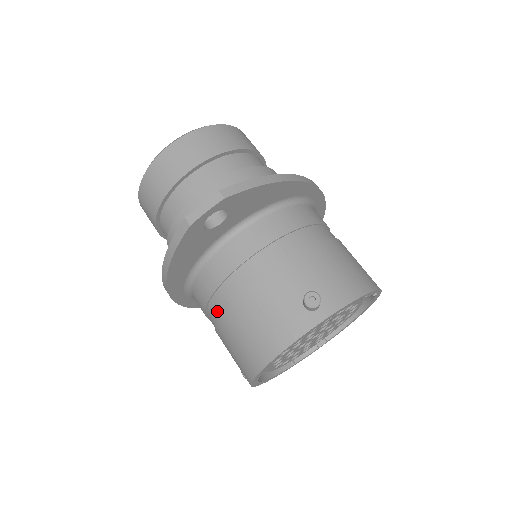
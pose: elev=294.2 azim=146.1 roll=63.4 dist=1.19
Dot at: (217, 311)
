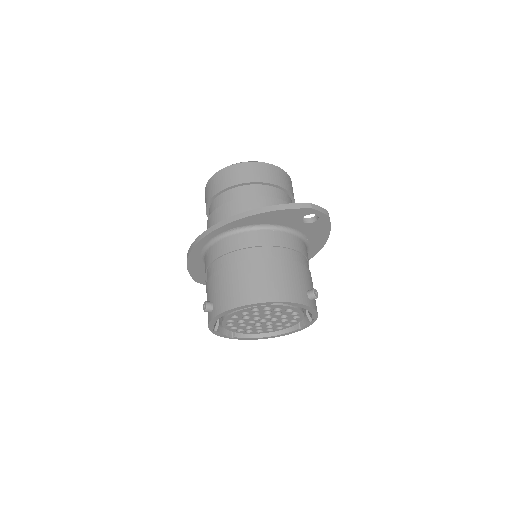
Dot at: (254, 255)
